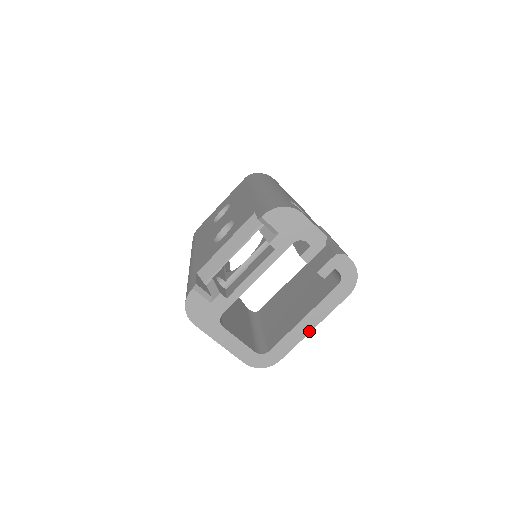
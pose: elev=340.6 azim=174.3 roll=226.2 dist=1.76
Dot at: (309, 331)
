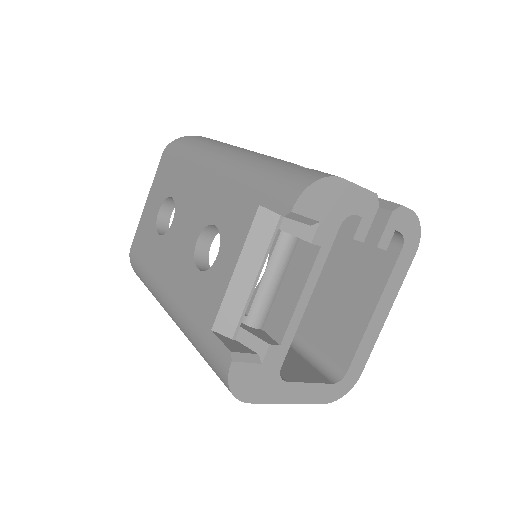
Dot at: (383, 321)
